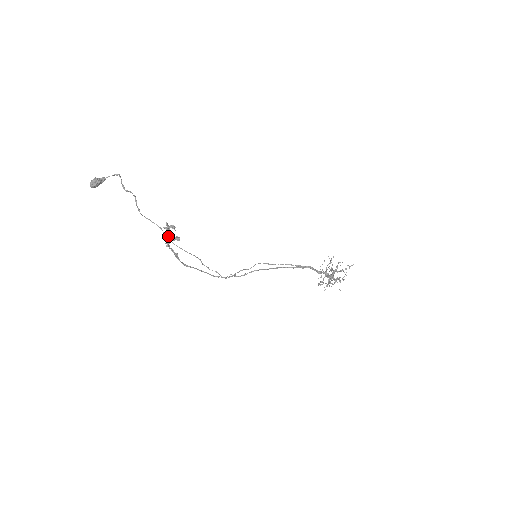
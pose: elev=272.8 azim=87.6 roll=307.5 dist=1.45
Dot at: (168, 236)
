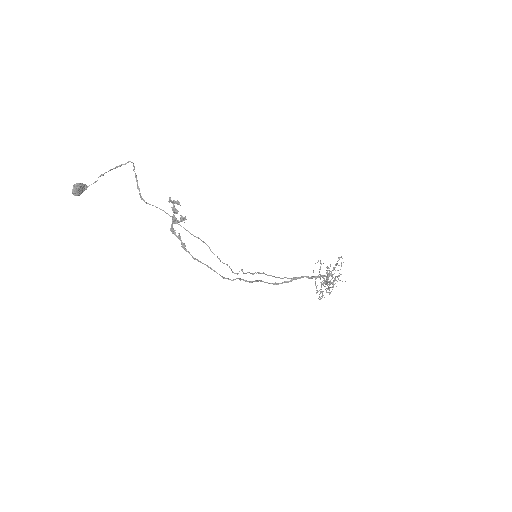
Dot at: (175, 210)
